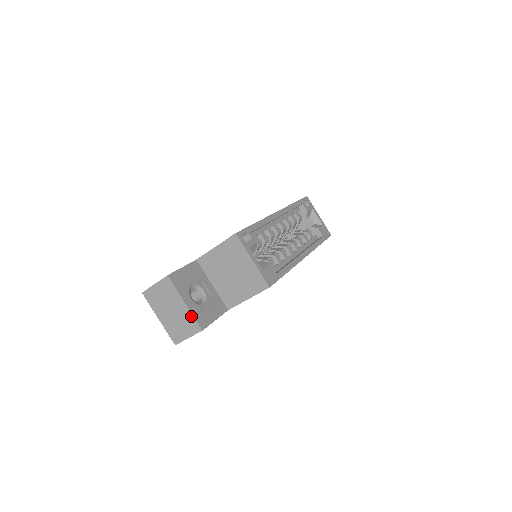
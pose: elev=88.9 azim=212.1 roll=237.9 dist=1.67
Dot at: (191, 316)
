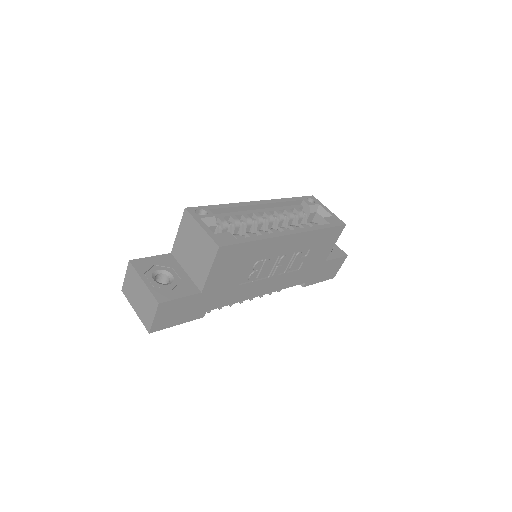
Dot at: (149, 292)
